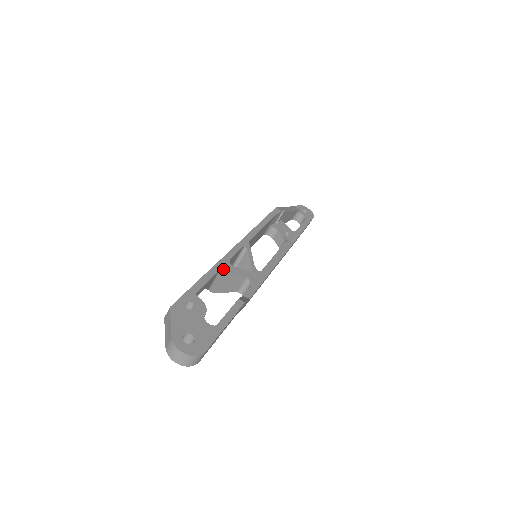
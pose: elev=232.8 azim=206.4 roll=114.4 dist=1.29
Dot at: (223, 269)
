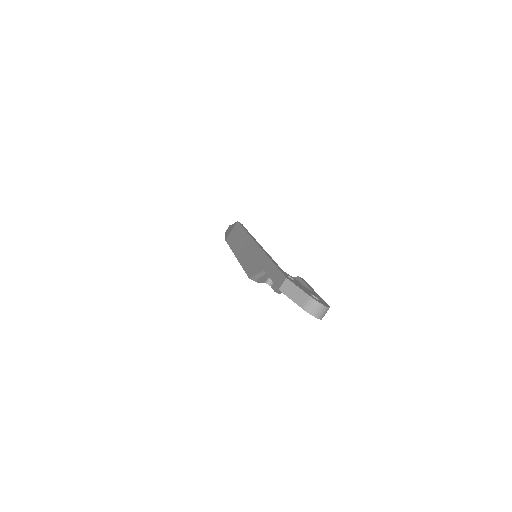
Dot at: (271, 257)
